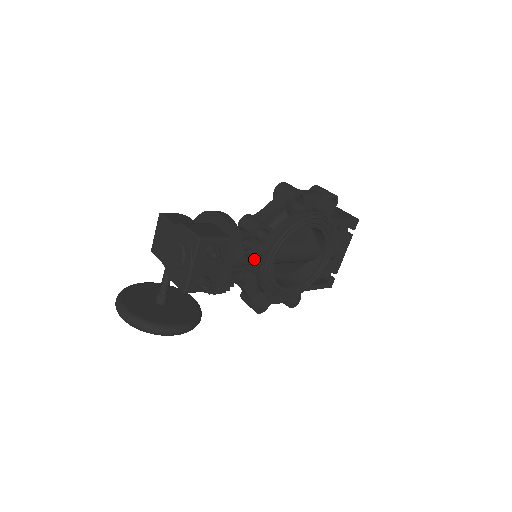
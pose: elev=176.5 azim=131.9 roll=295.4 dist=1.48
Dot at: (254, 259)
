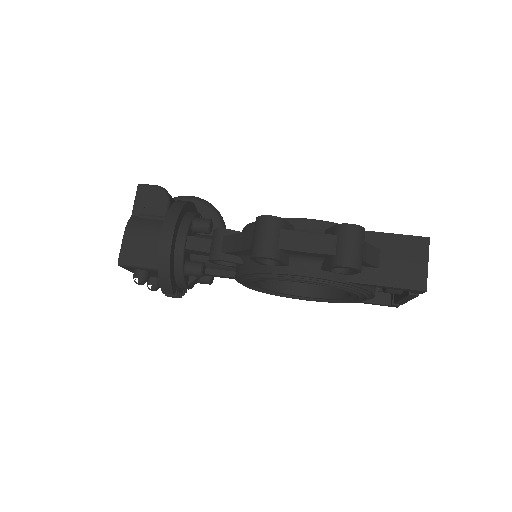
Dot at: (222, 276)
